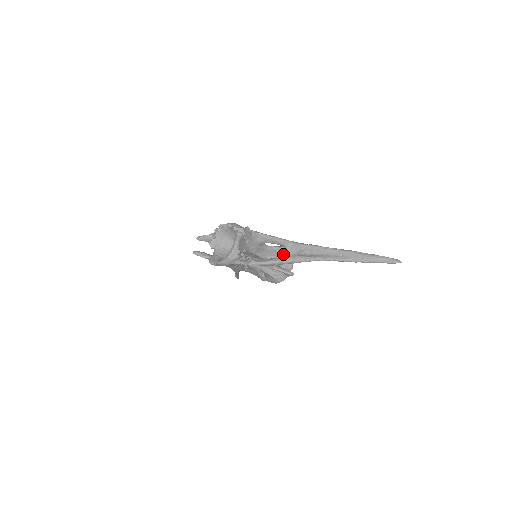
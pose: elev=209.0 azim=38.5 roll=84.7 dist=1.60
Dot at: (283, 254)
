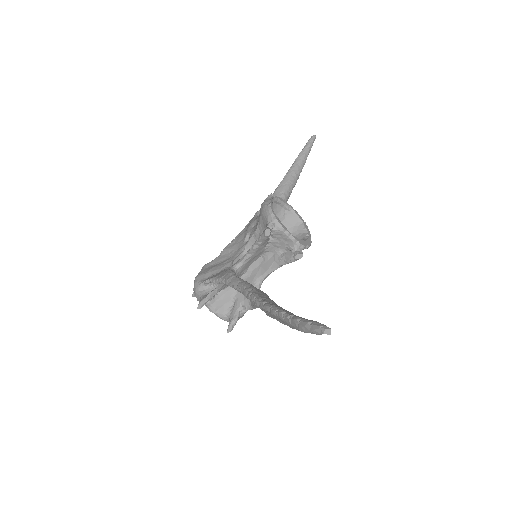
Dot at: occluded
